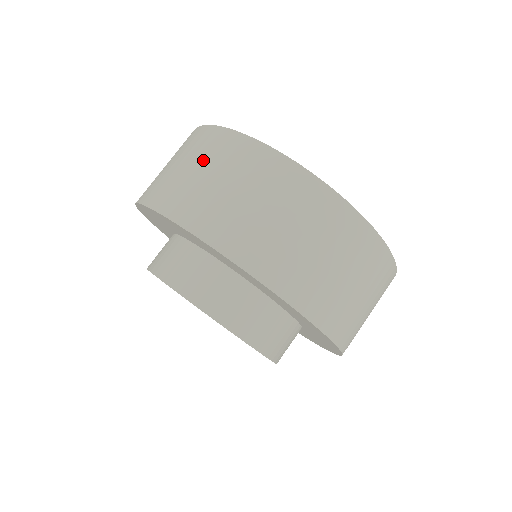
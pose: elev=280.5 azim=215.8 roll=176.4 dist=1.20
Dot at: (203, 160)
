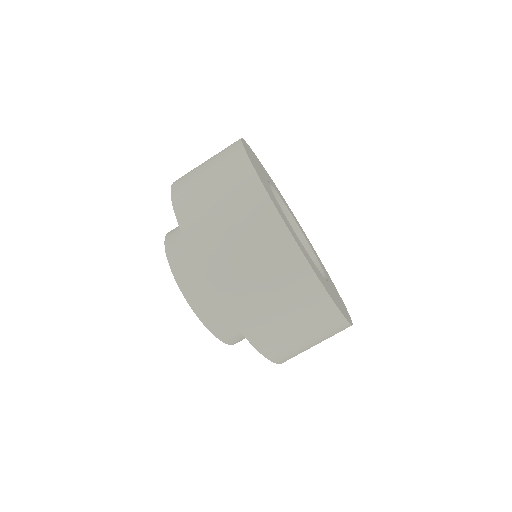
Dot at: (283, 291)
